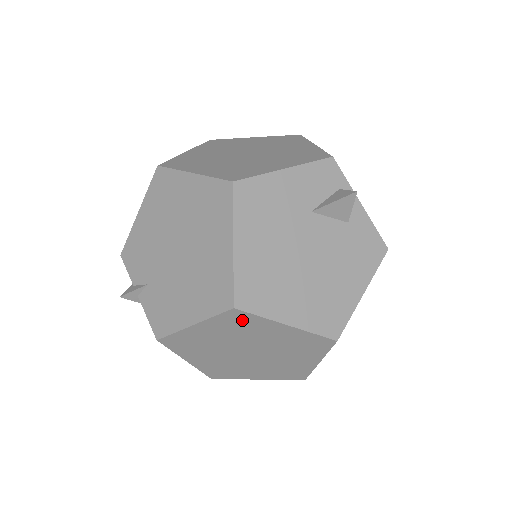
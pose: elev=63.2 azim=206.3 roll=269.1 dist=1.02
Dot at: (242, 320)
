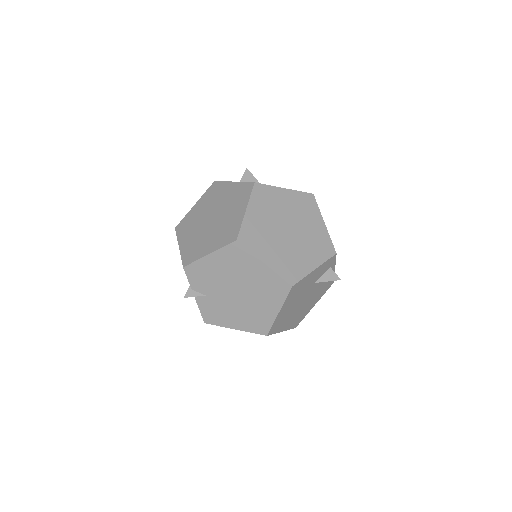
Dot at: occluded
